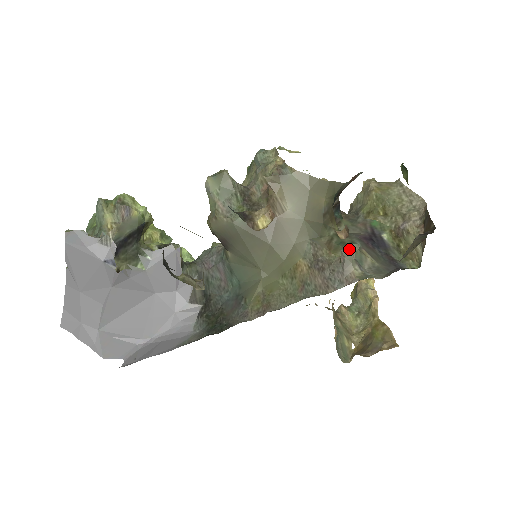
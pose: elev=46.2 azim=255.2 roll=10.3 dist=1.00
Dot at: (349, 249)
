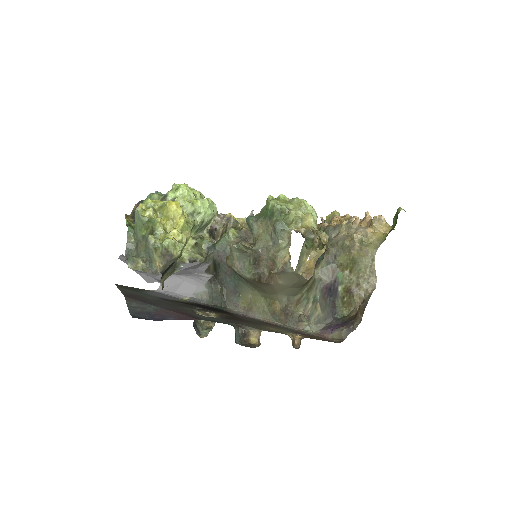
Dot at: occluded
